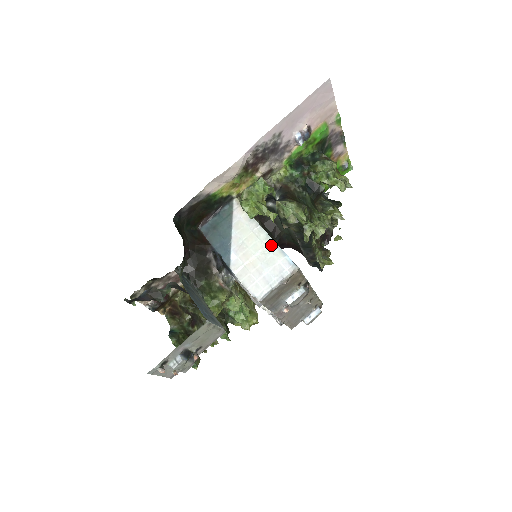
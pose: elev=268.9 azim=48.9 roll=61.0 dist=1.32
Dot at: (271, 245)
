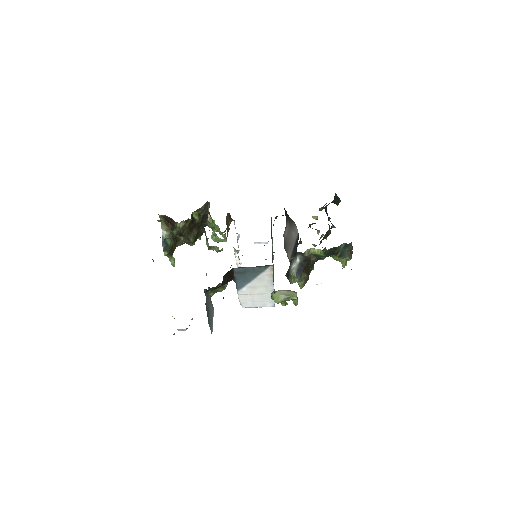
Dot at: occluded
